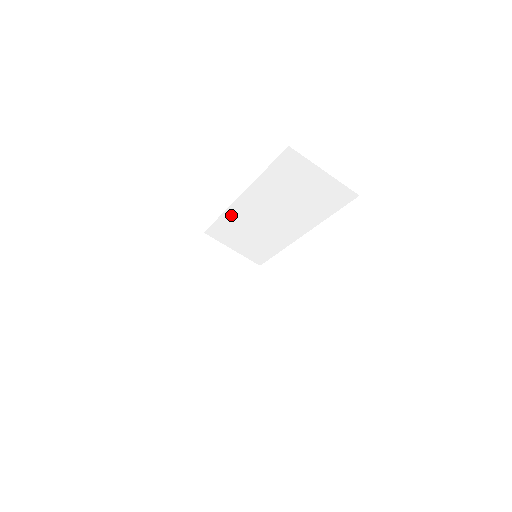
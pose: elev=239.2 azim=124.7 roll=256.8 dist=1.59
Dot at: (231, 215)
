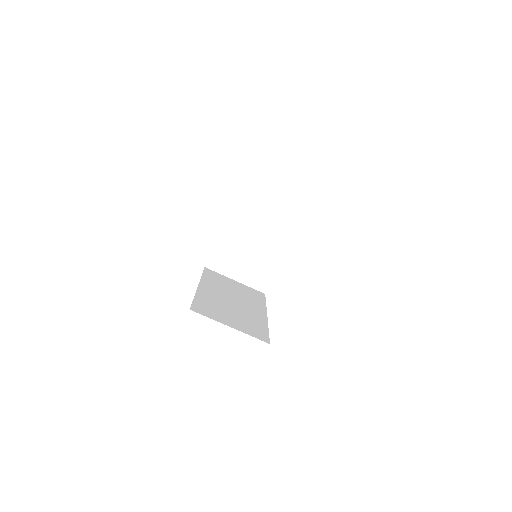
Dot at: occluded
